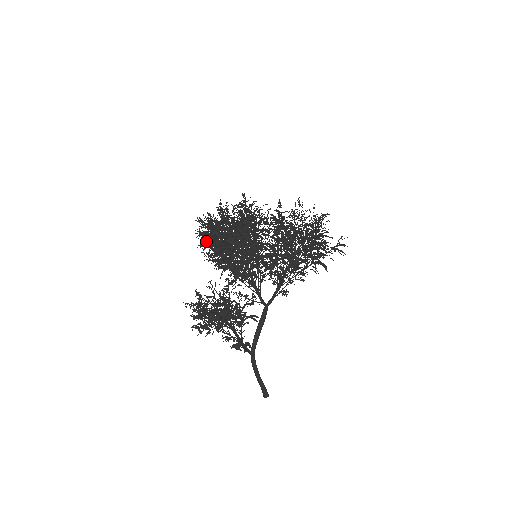
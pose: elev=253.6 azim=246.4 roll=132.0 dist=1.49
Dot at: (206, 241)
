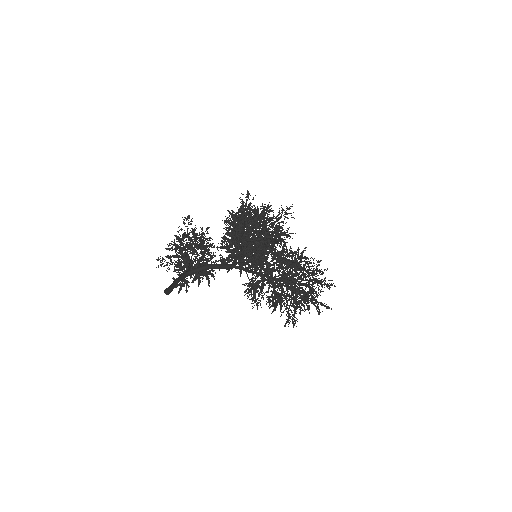
Dot at: occluded
